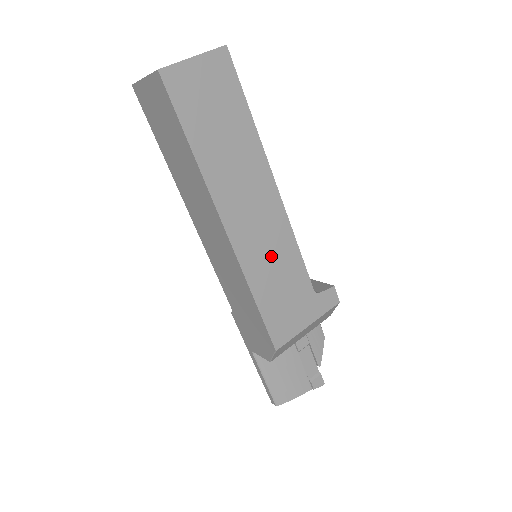
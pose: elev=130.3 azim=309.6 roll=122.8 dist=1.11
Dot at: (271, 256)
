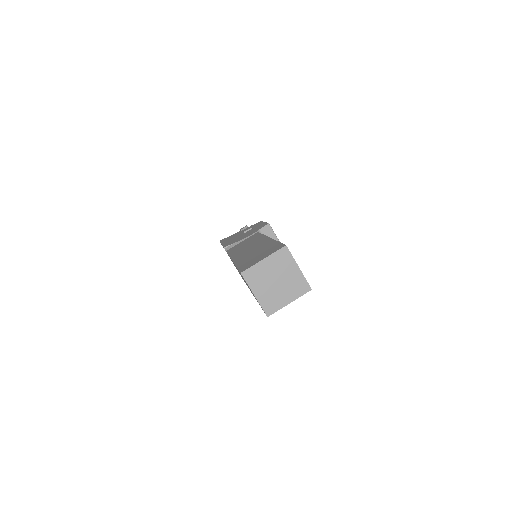
Dot at: occluded
